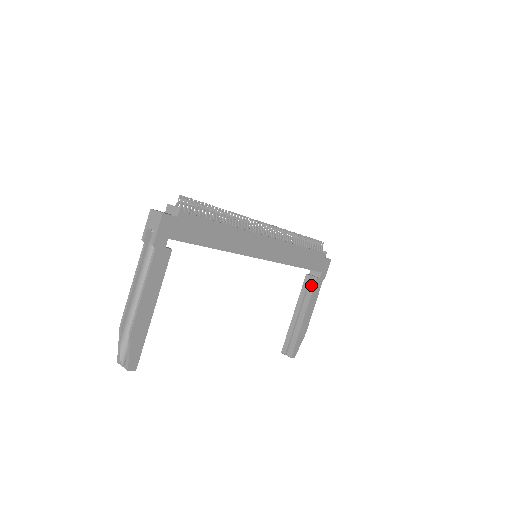
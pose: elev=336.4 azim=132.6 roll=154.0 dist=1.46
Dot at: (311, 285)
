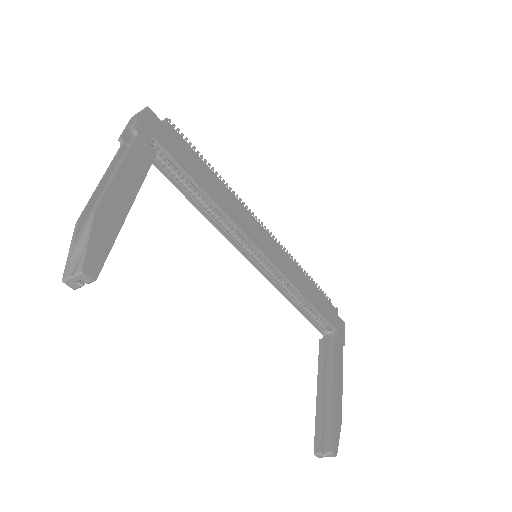
Dot at: (330, 347)
